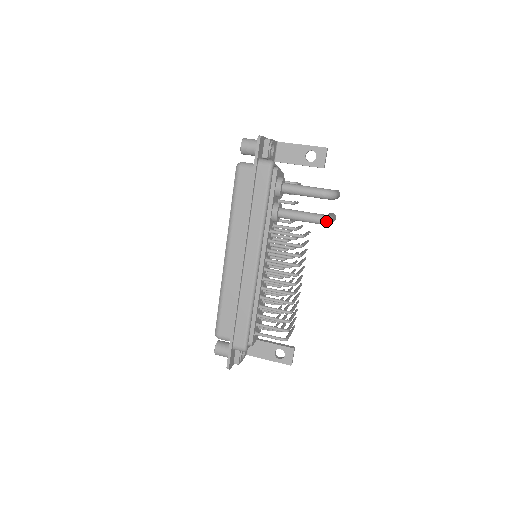
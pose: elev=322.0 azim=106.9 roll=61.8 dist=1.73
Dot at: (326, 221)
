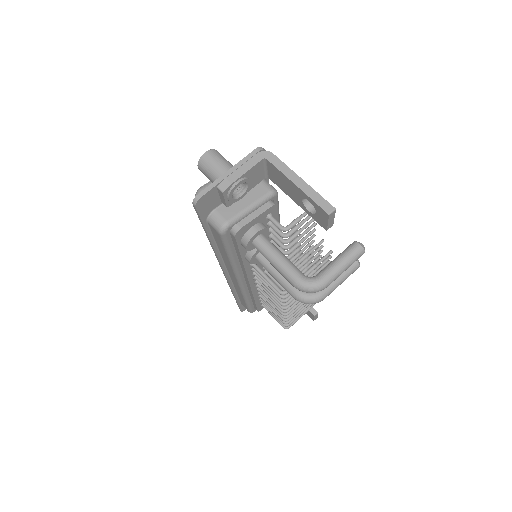
Dot at: (306, 303)
